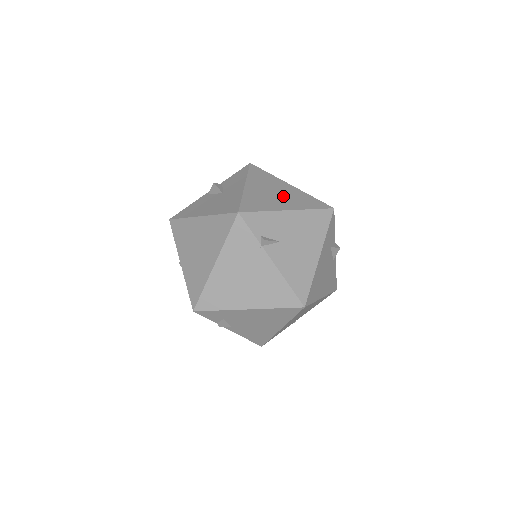
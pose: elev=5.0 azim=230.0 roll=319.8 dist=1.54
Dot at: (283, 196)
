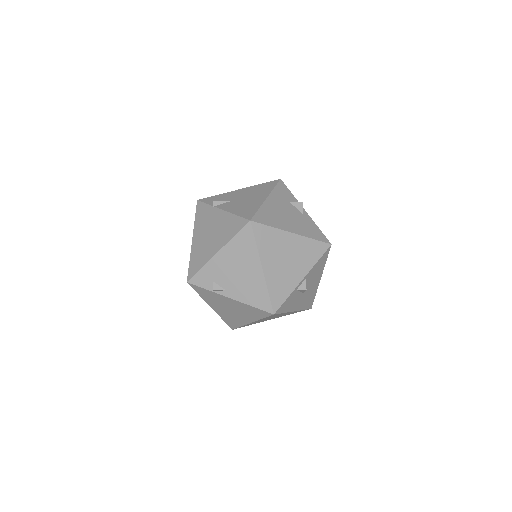
Dot at: occluded
